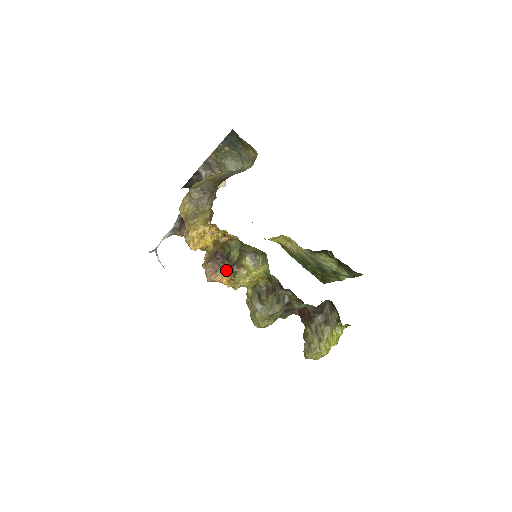
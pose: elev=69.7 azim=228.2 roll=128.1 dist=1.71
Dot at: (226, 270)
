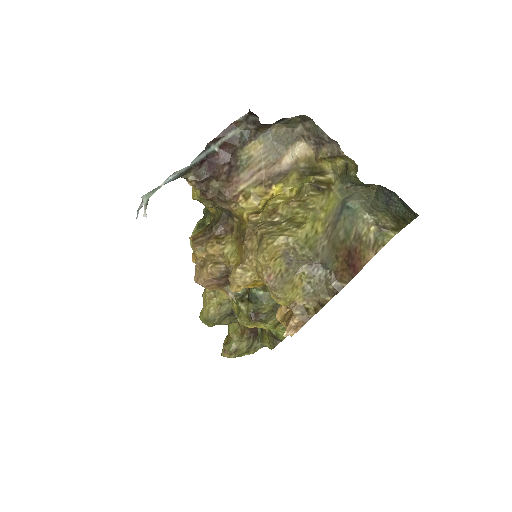
Dot at: occluded
